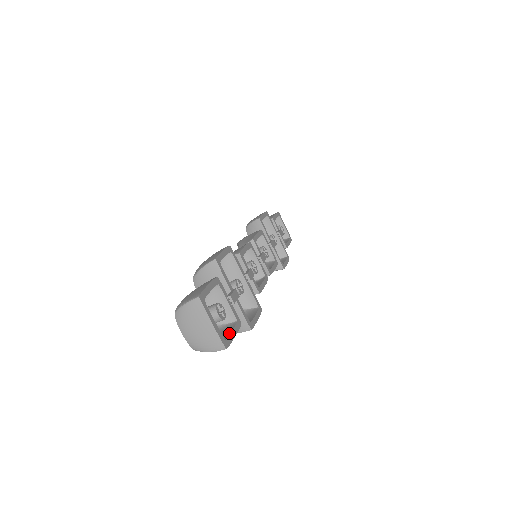
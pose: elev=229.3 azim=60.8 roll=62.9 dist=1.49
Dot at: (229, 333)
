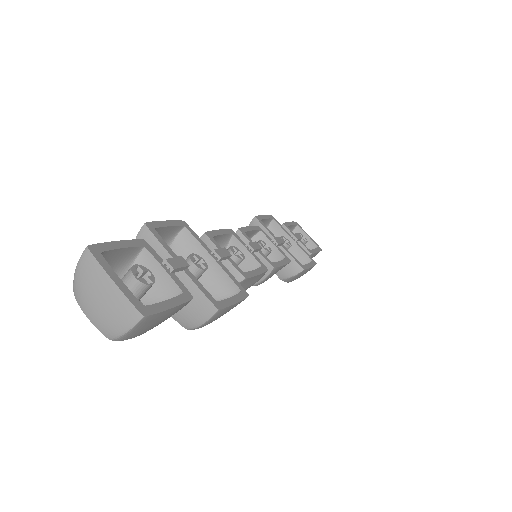
Dot at: (160, 303)
